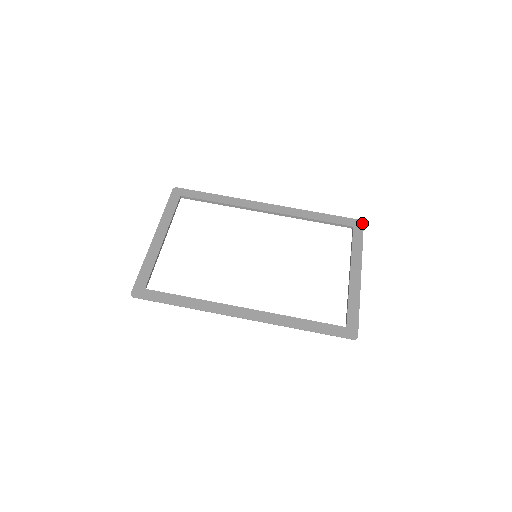
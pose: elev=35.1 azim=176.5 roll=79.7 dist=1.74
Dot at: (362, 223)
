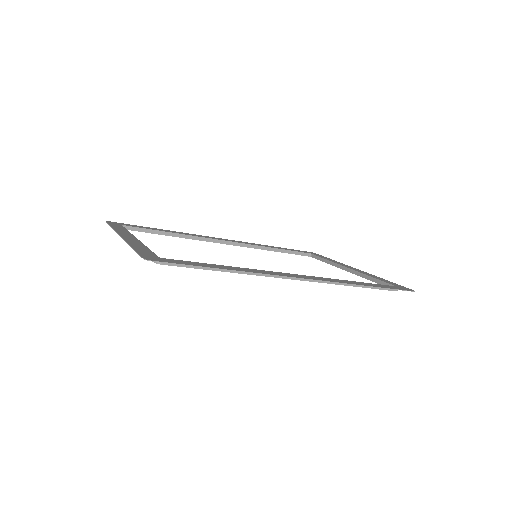
Dot at: (314, 253)
